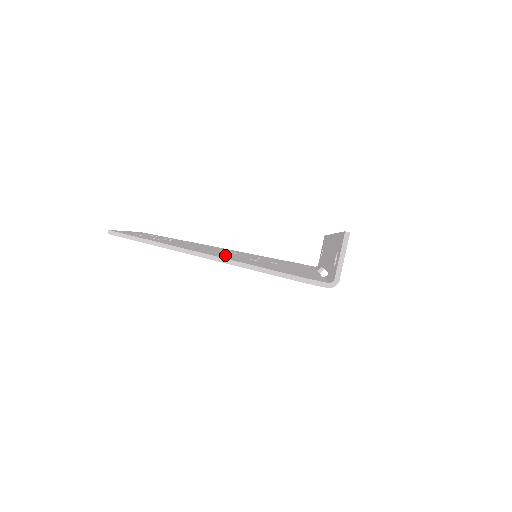
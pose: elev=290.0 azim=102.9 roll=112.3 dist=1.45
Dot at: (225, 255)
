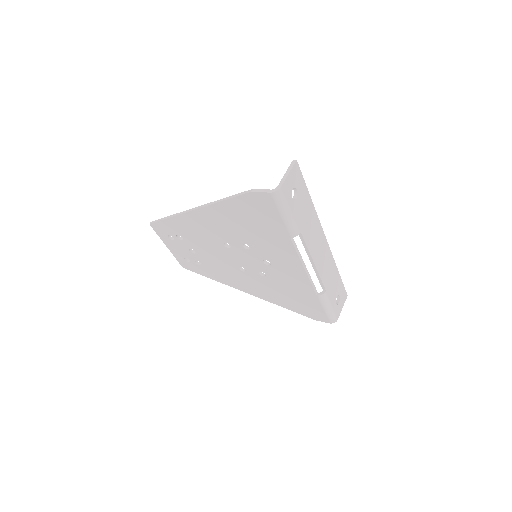
Dot at: occluded
